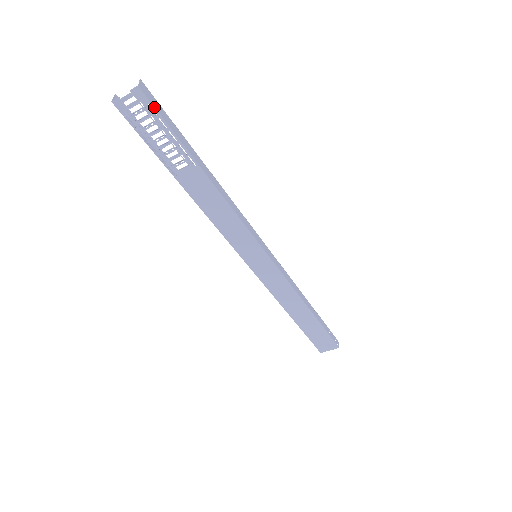
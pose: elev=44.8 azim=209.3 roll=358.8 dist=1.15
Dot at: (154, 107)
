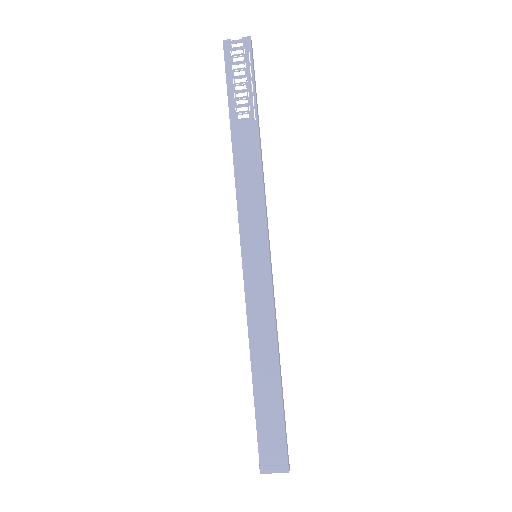
Dot at: (252, 57)
